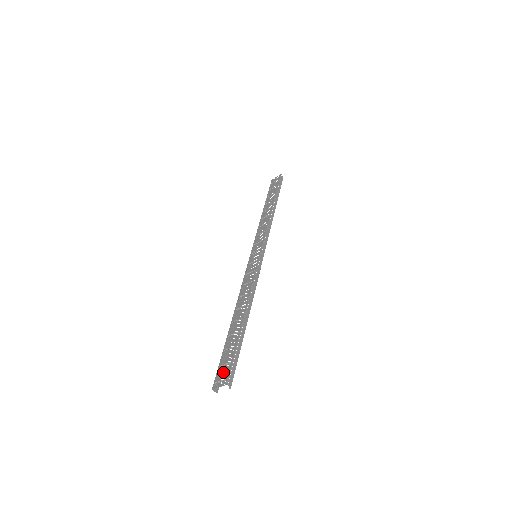
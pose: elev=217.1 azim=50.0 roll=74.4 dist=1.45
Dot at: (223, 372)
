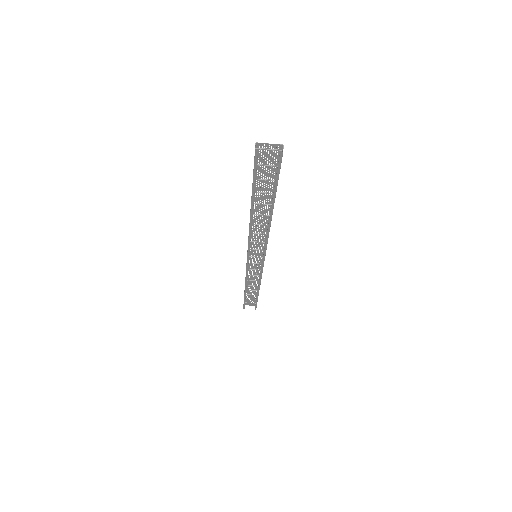
Dot at: (268, 157)
